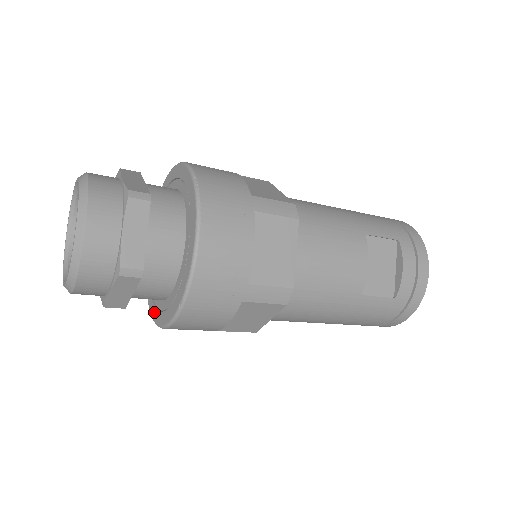
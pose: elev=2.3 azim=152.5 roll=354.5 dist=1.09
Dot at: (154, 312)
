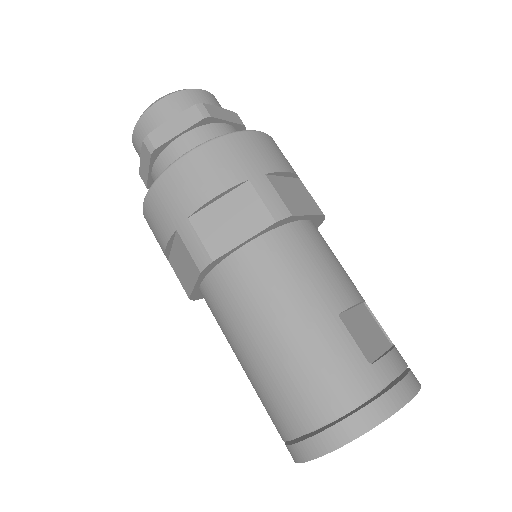
Dot at: occluded
